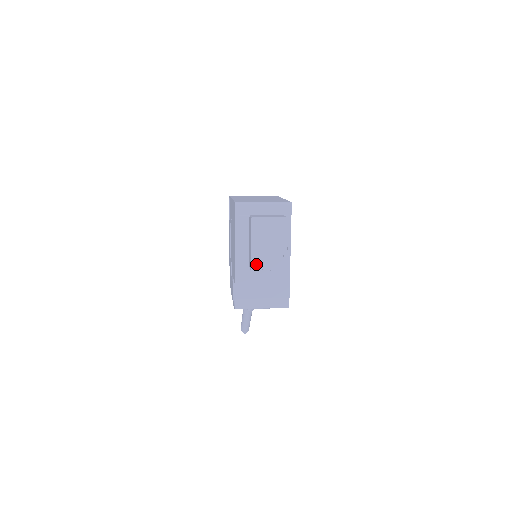
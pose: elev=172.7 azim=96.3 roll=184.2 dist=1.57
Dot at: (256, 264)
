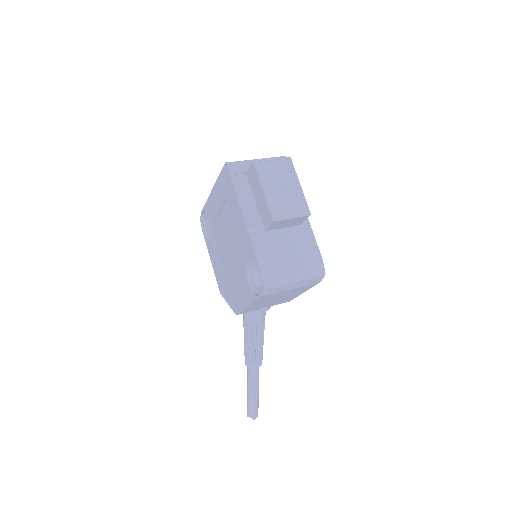
Dot at: (275, 212)
